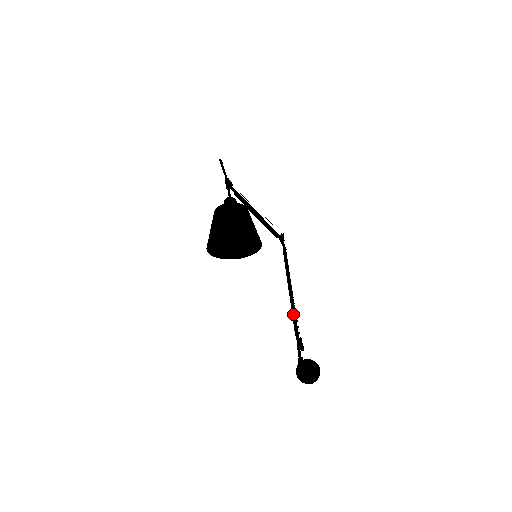
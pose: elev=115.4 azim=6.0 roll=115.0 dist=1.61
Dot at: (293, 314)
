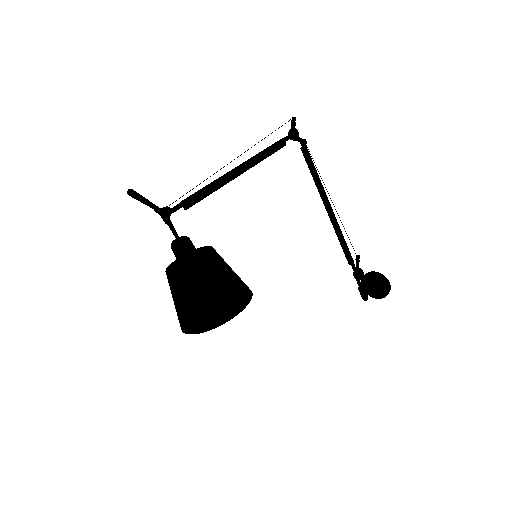
Dot at: (339, 240)
